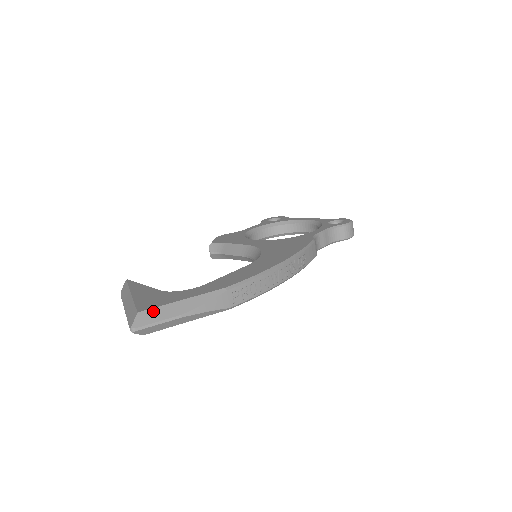
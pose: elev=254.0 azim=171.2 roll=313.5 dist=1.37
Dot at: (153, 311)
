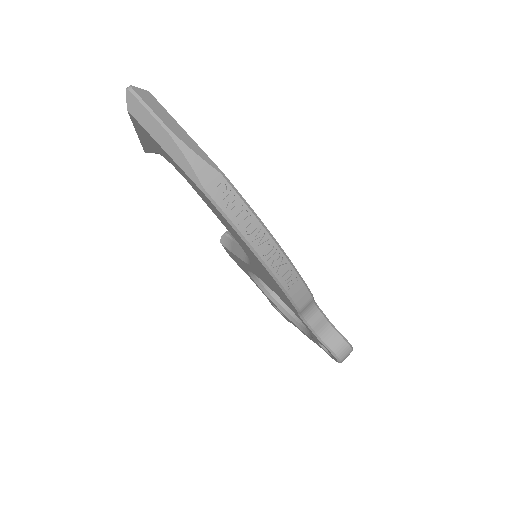
Dot at: (159, 105)
